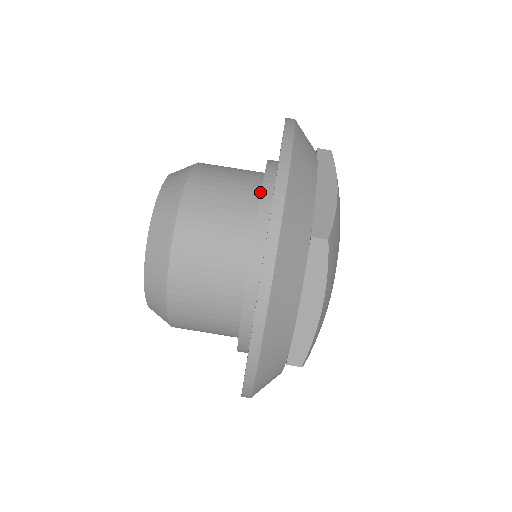
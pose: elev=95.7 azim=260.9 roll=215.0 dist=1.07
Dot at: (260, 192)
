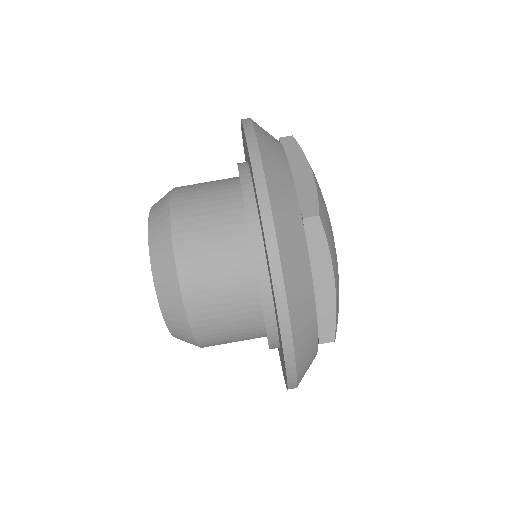
Dot at: (241, 195)
